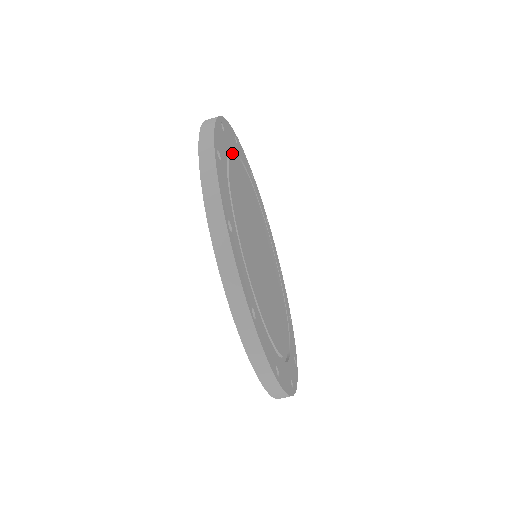
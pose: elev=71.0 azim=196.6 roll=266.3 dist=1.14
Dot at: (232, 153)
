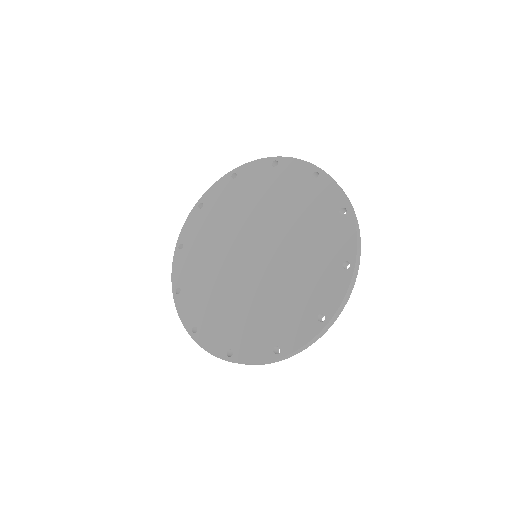
Dot at: occluded
